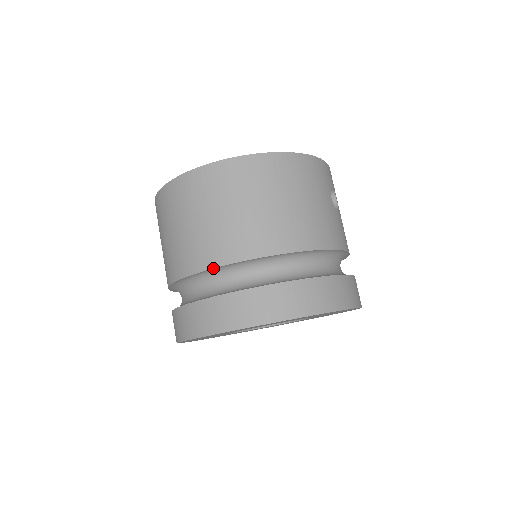
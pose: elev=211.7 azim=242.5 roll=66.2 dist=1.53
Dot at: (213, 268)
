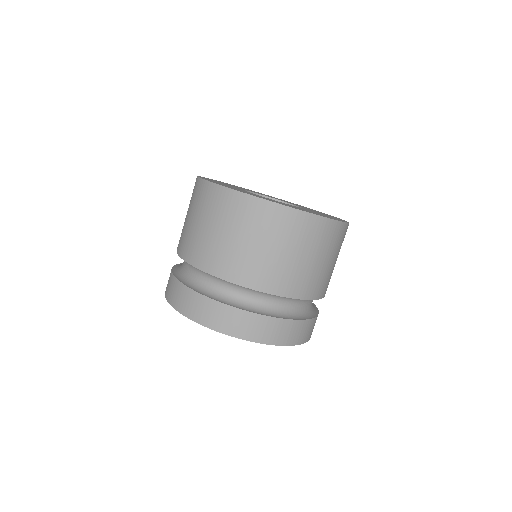
Dot at: (255, 290)
